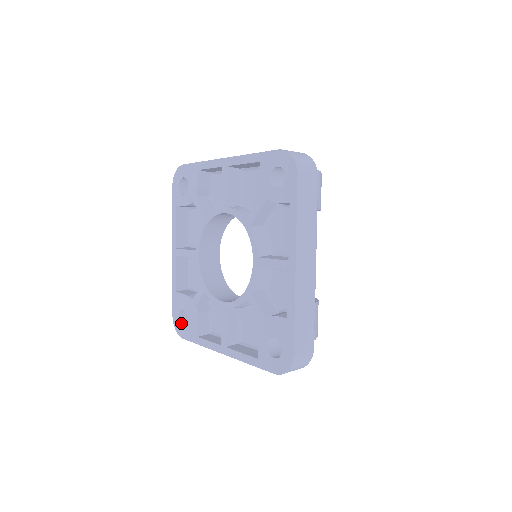
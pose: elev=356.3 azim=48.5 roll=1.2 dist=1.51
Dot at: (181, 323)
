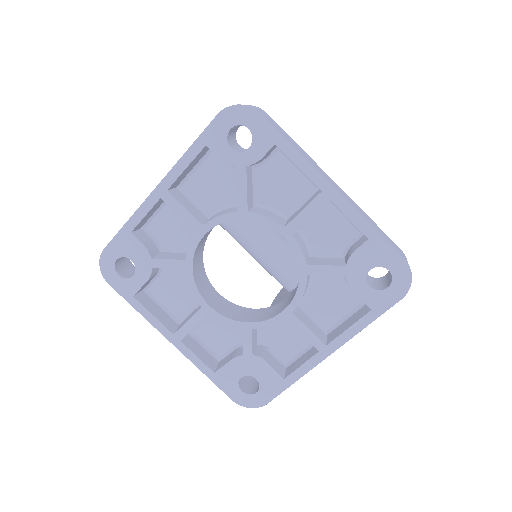
Dot at: (250, 394)
